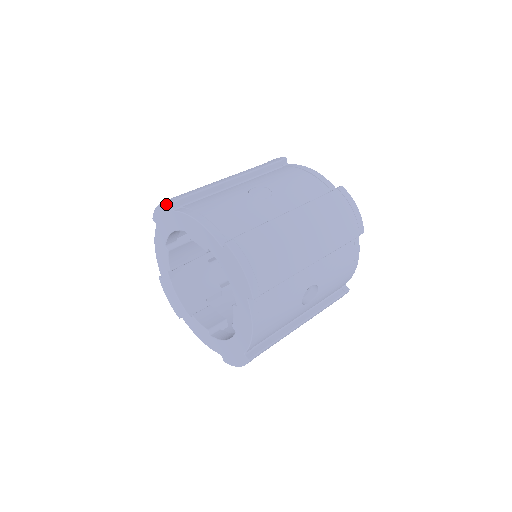
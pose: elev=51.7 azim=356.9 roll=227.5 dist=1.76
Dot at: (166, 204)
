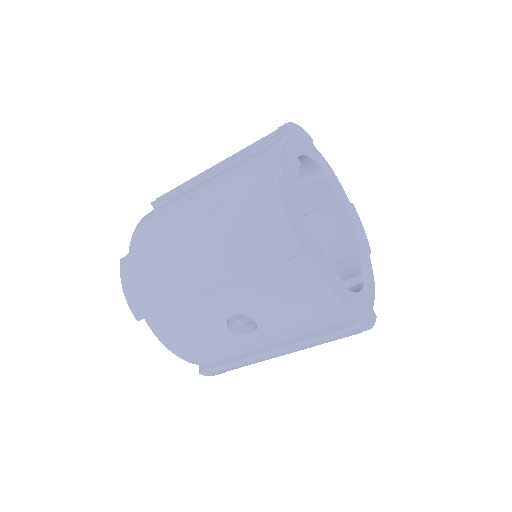
Dot at: occluded
